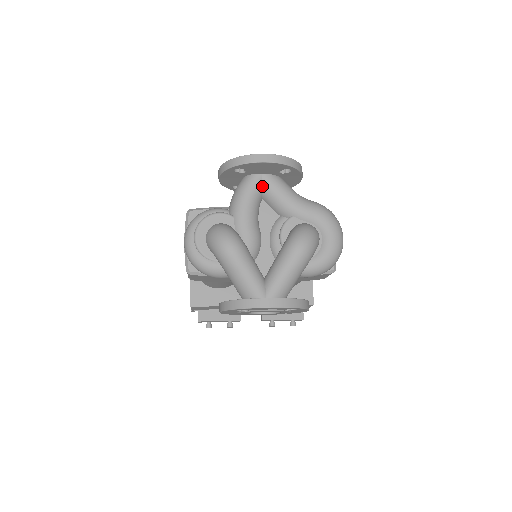
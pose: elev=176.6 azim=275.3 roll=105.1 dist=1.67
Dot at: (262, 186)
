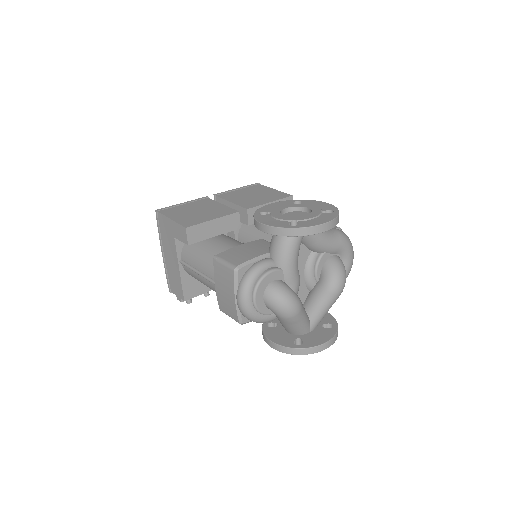
Dot at: occluded
